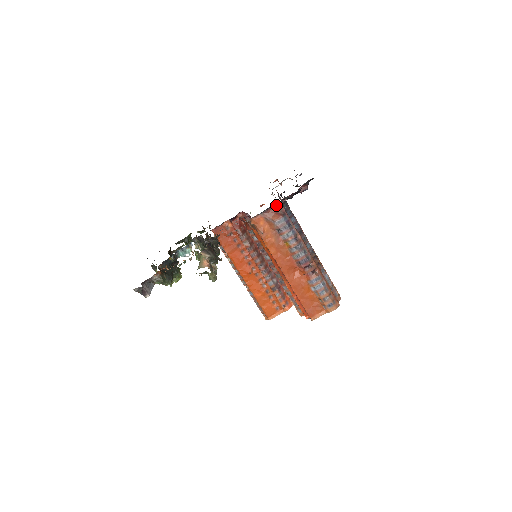
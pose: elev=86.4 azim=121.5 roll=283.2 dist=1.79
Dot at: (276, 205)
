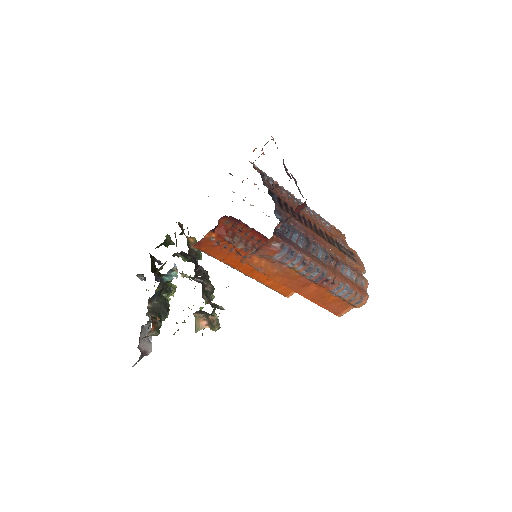
Dot at: (269, 239)
